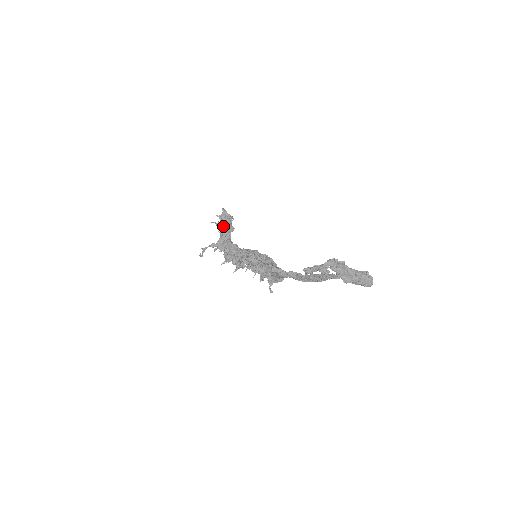
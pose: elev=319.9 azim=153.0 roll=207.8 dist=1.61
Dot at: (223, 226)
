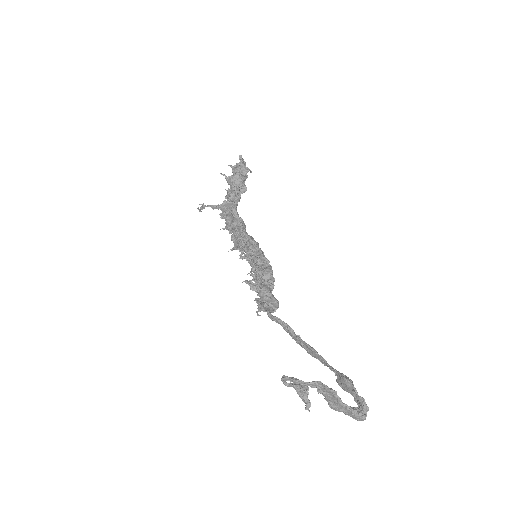
Dot at: (233, 185)
